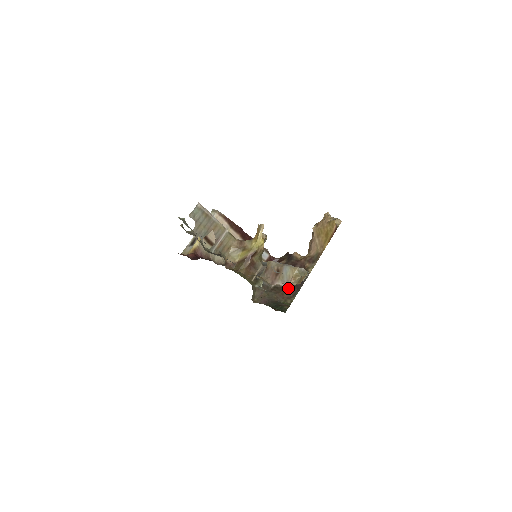
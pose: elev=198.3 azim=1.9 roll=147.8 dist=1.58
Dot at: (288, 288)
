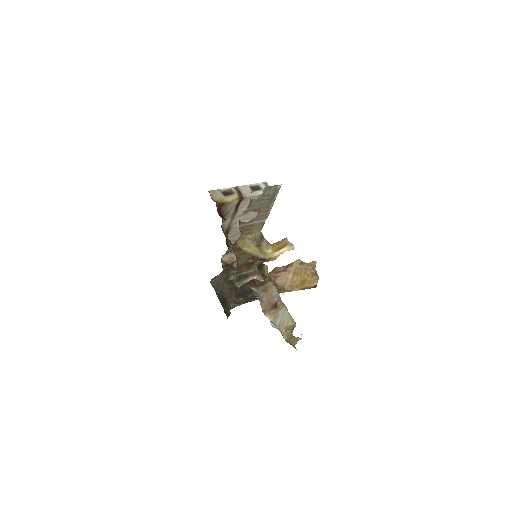
Dot at: (240, 292)
